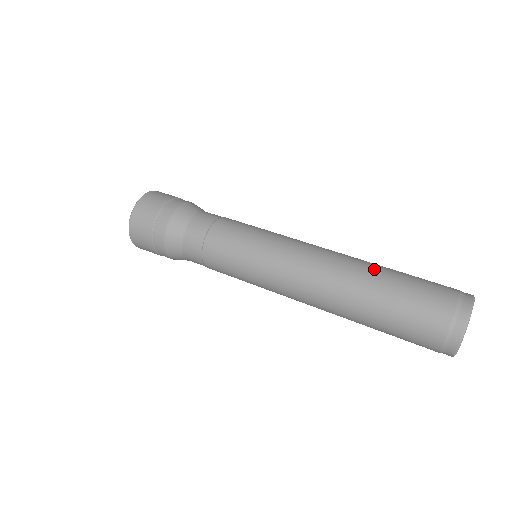
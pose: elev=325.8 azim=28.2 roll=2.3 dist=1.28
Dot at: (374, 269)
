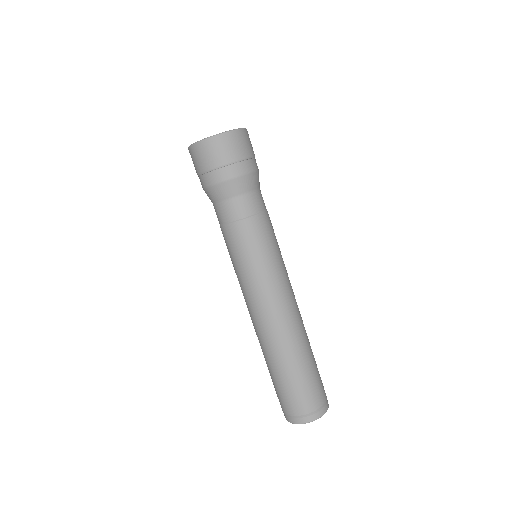
Dot at: (293, 356)
